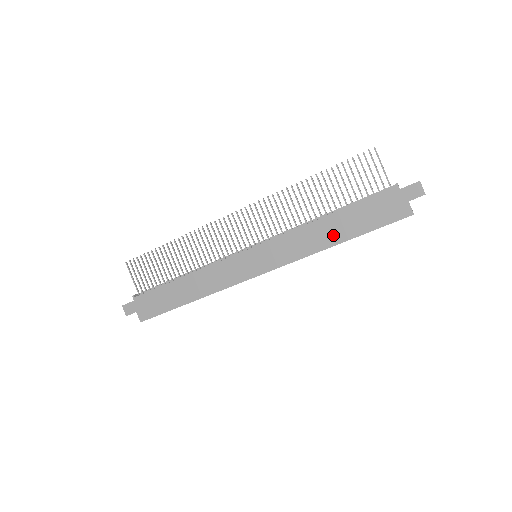
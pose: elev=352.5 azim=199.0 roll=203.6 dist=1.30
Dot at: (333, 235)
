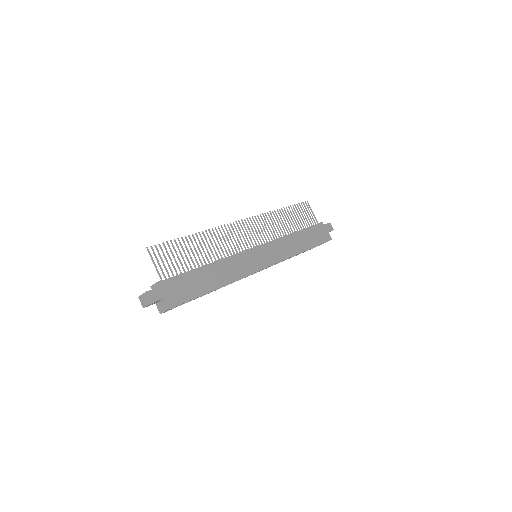
Dot at: (301, 245)
